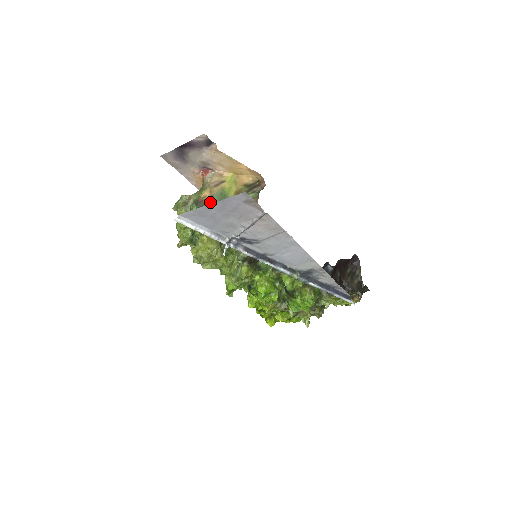
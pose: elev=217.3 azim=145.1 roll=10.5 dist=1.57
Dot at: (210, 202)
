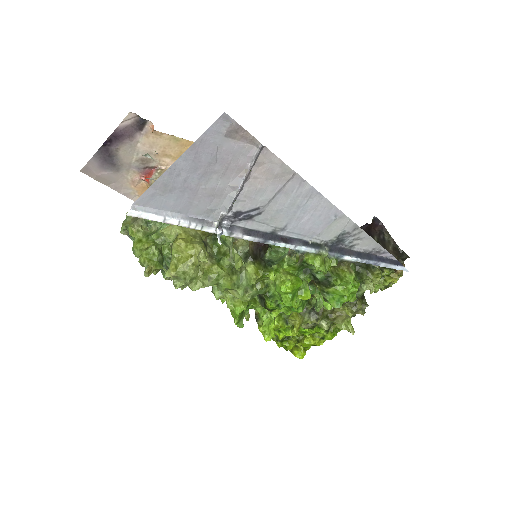
Dot at: occluded
